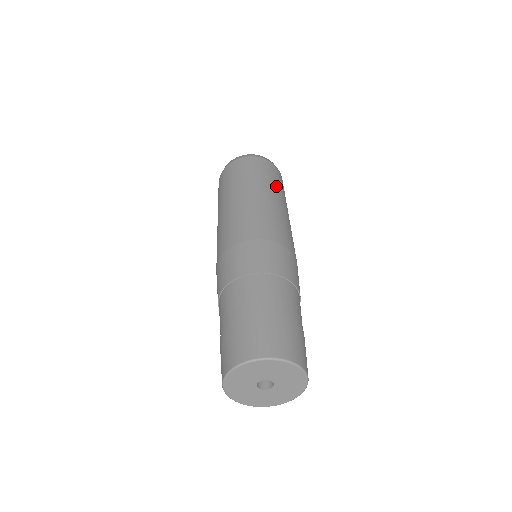
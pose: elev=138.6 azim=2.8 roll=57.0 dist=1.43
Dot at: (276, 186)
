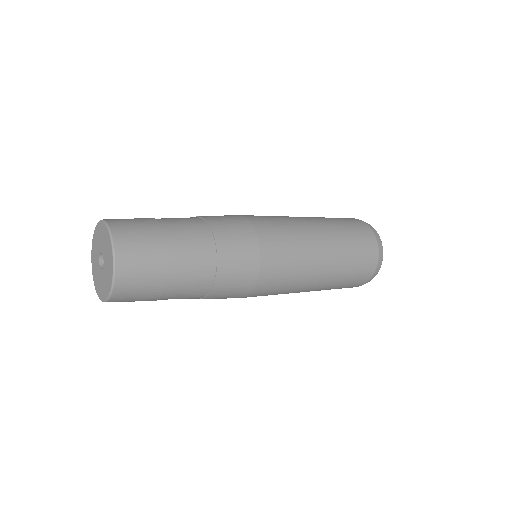
Dot at: (345, 259)
